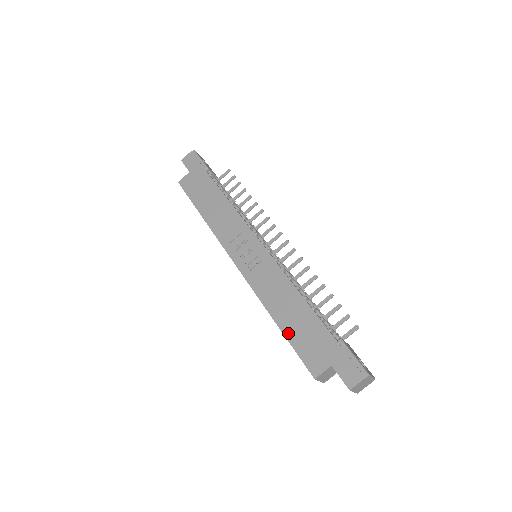
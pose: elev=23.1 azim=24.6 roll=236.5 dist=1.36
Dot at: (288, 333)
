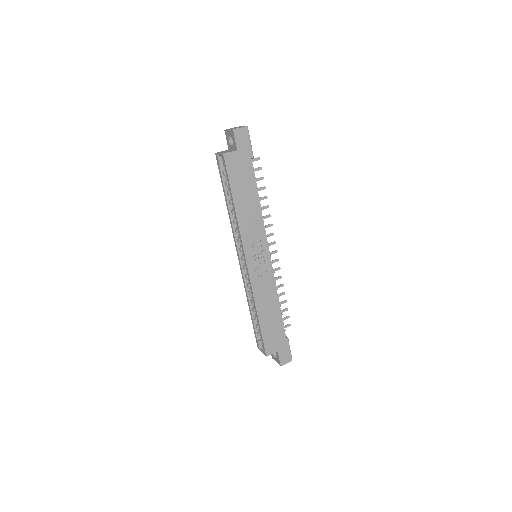
Dot at: (263, 326)
